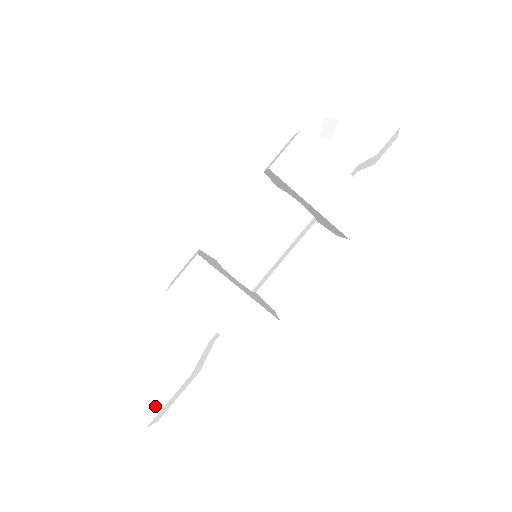
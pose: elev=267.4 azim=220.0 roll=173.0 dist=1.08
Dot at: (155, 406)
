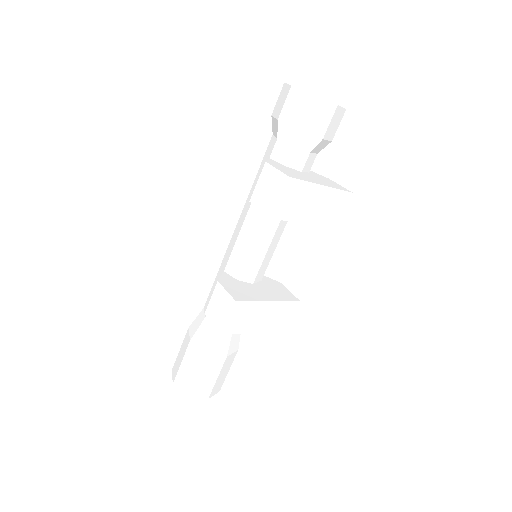
Dot at: (222, 379)
